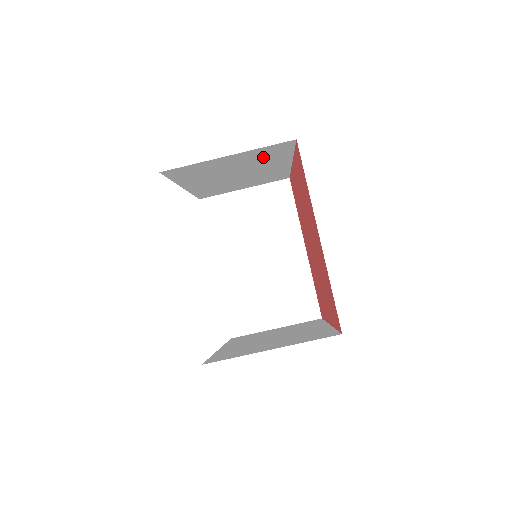
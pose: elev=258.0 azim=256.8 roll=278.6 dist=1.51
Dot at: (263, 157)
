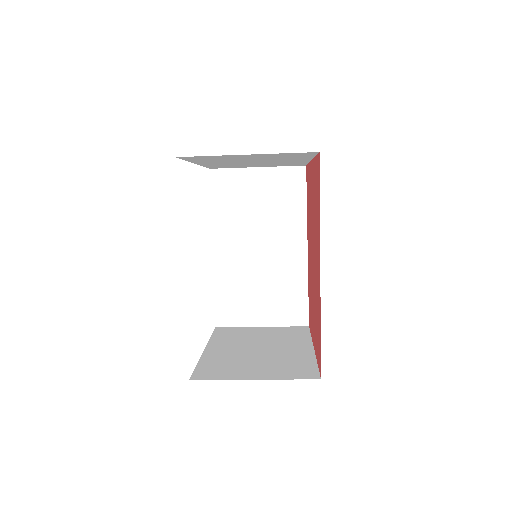
Dot at: occluded
